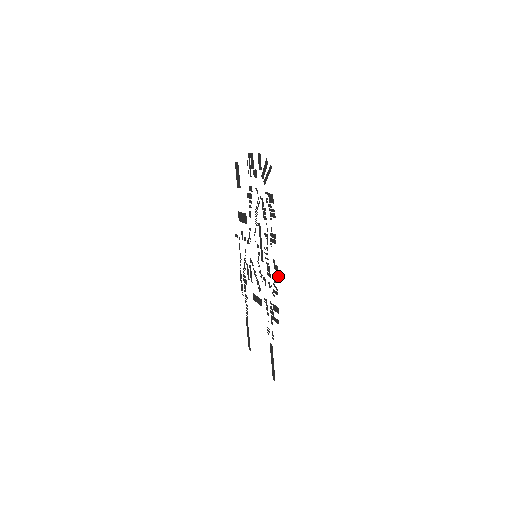
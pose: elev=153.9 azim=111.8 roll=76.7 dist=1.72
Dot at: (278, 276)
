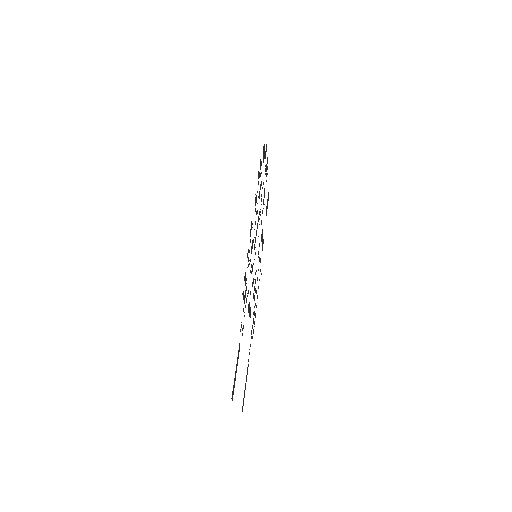
Dot at: (250, 231)
